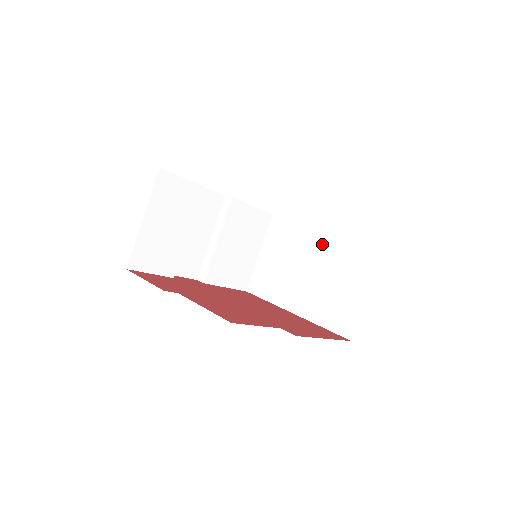
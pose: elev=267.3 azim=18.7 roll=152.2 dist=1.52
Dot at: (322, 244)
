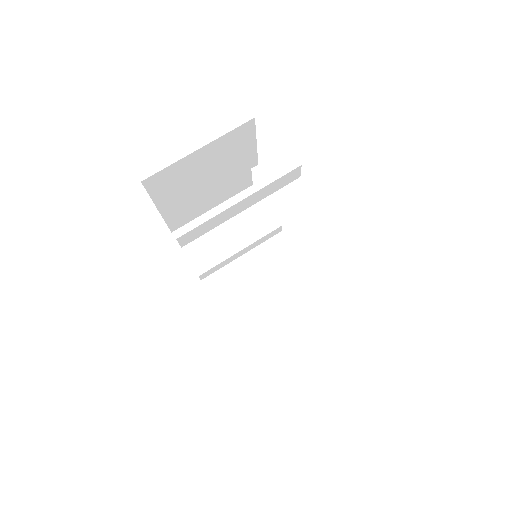
Dot at: occluded
